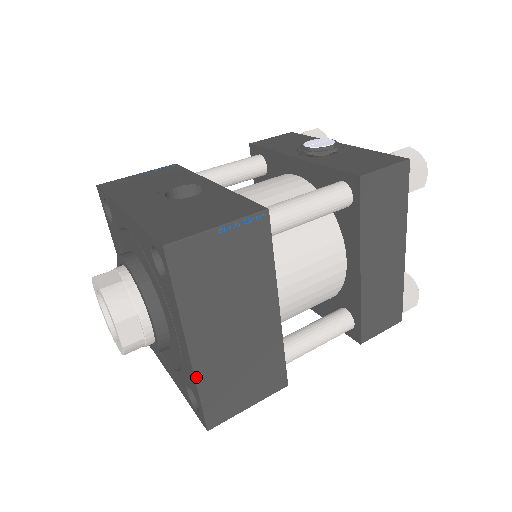
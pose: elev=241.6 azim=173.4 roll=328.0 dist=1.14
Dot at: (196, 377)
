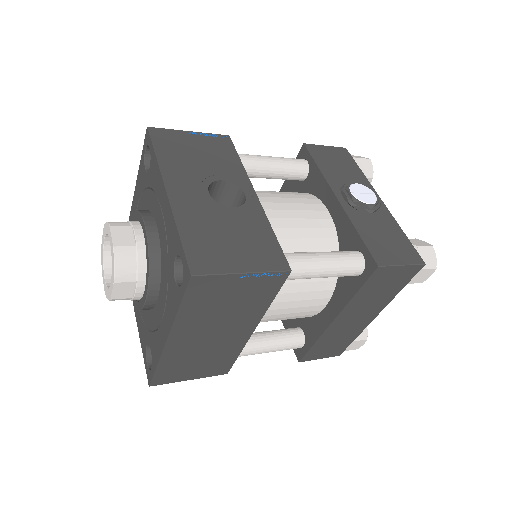
Dot at: (162, 356)
